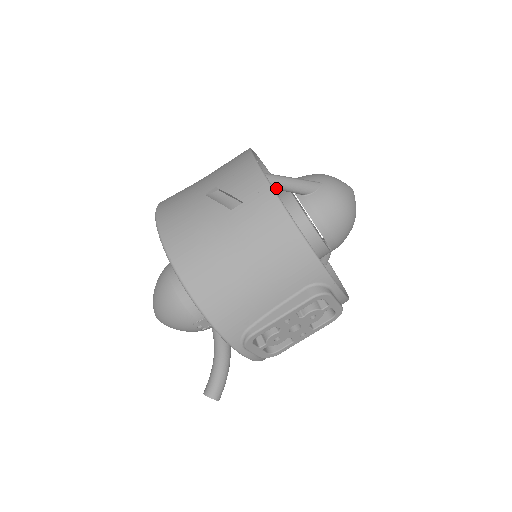
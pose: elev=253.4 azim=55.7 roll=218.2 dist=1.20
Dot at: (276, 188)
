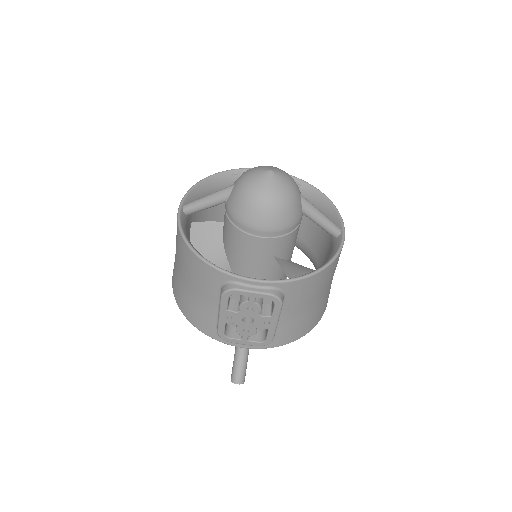
Dot at: (199, 210)
